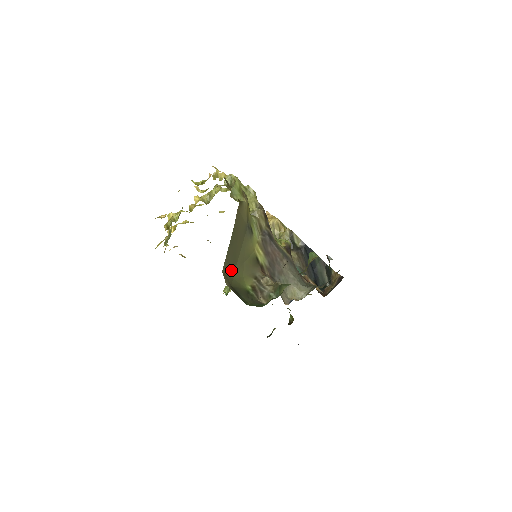
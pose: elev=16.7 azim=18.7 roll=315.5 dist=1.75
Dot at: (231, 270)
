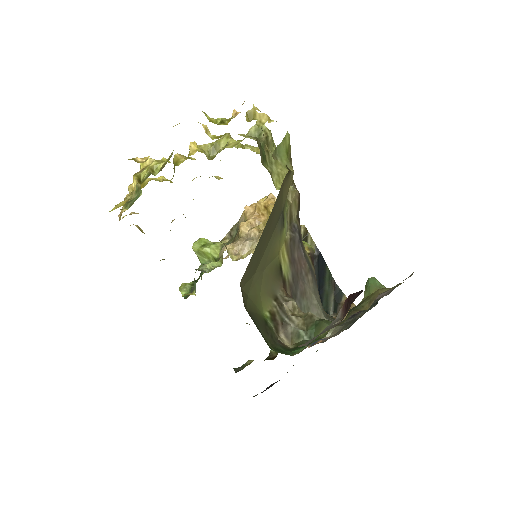
Dot at: (248, 281)
